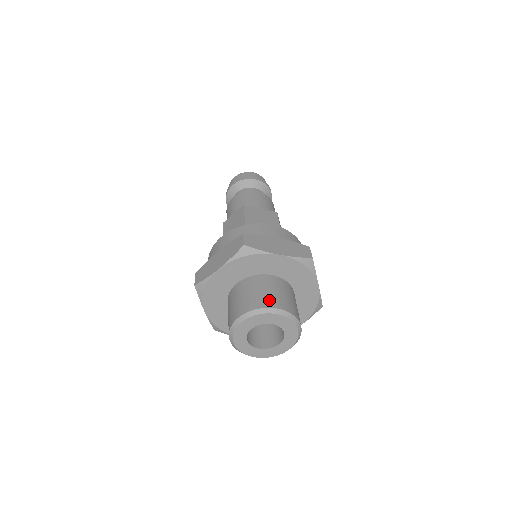
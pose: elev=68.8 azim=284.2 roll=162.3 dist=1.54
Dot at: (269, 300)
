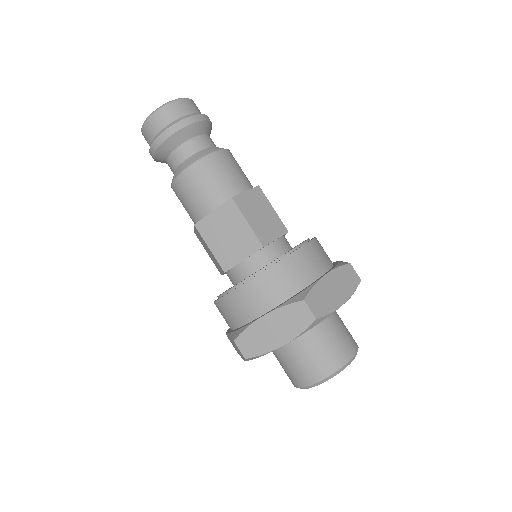
Dot at: (308, 375)
